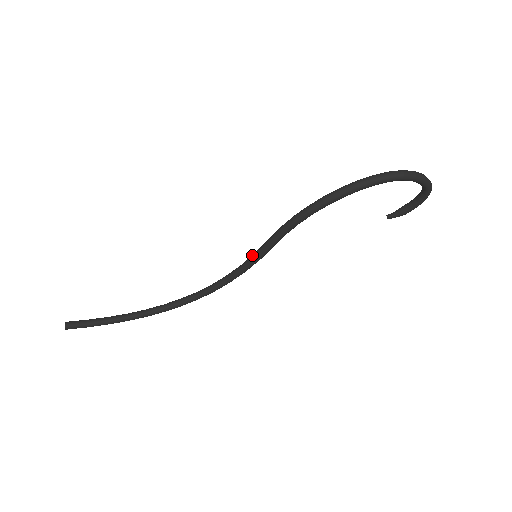
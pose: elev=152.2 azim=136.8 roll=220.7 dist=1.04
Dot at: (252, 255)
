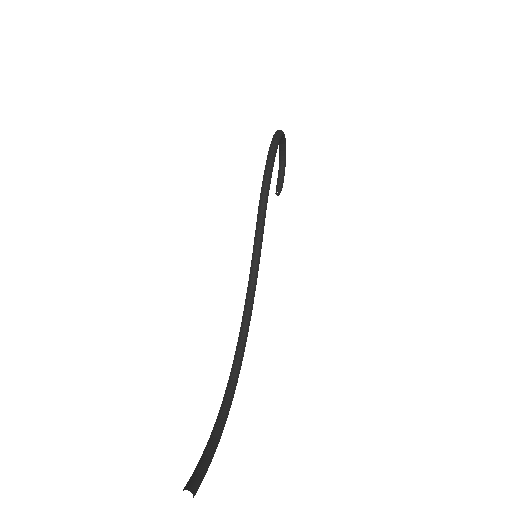
Dot at: (252, 259)
